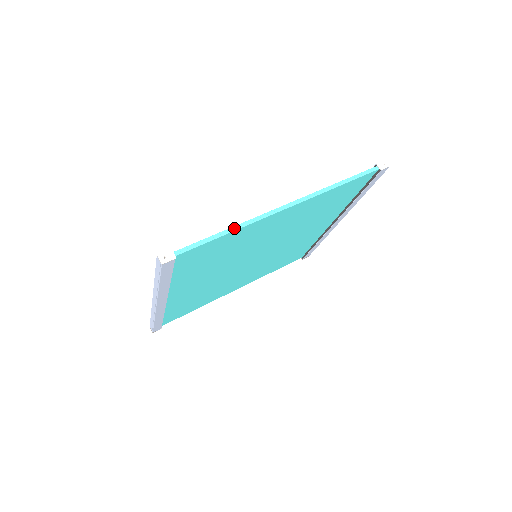
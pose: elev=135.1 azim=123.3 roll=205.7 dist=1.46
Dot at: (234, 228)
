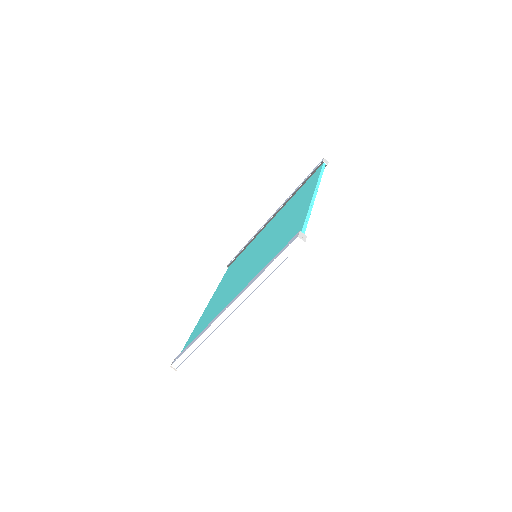
Dot at: (309, 211)
